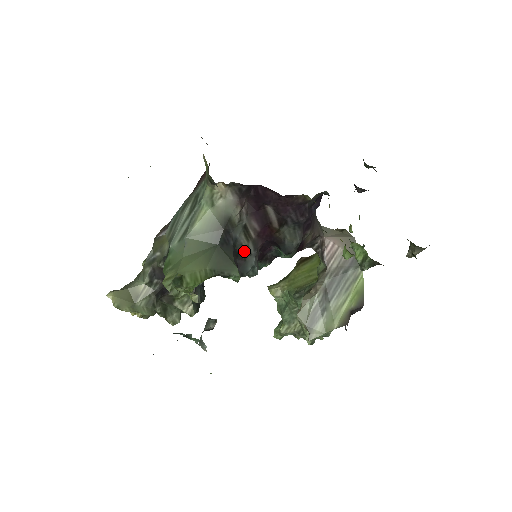
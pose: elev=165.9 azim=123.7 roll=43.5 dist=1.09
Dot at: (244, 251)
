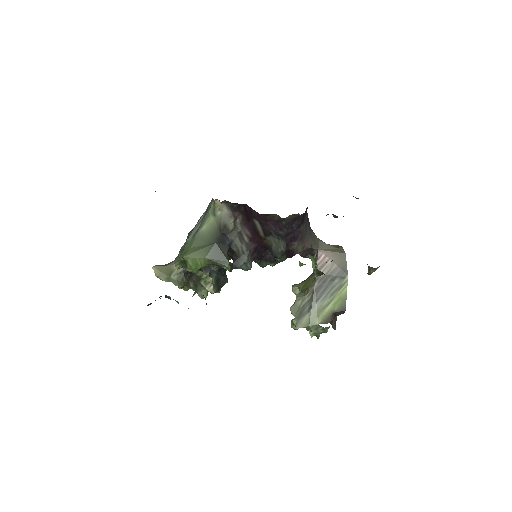
Dot at: (238, 250)
